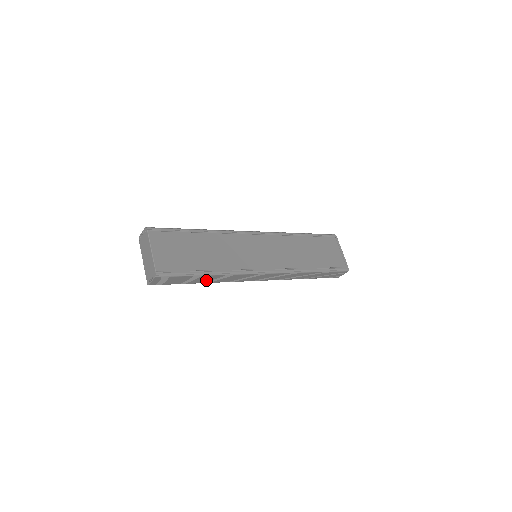
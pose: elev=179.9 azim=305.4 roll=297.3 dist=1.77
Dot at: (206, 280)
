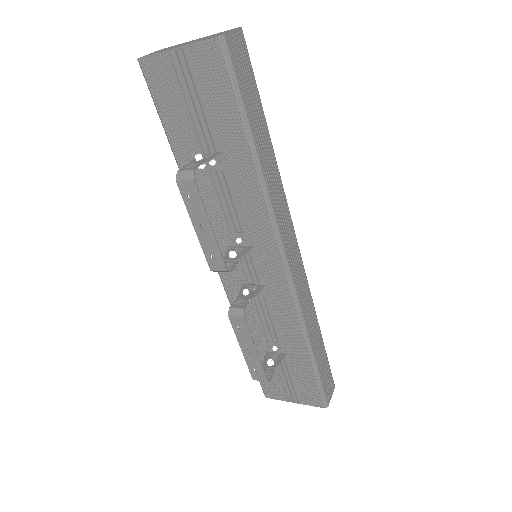
Dot at: (262, 151)
